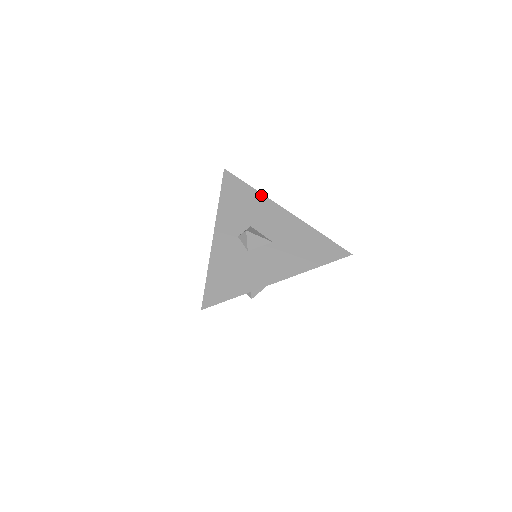
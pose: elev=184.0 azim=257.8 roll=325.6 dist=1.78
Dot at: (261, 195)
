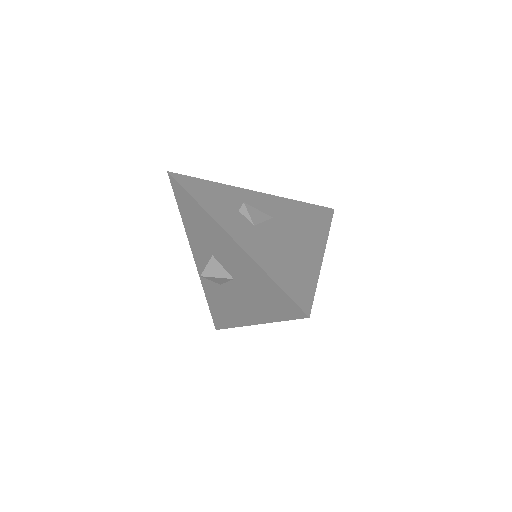
Dot at: (205, 212)
